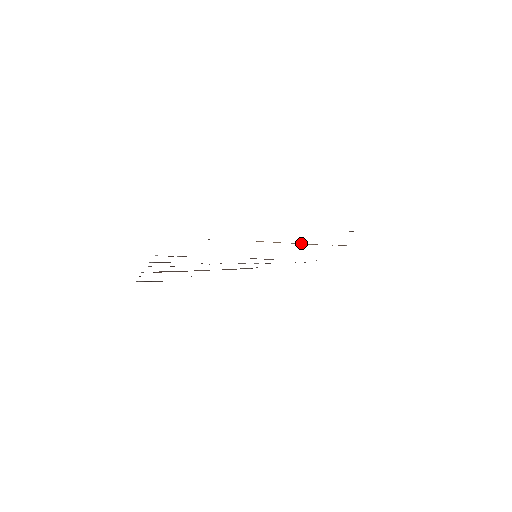
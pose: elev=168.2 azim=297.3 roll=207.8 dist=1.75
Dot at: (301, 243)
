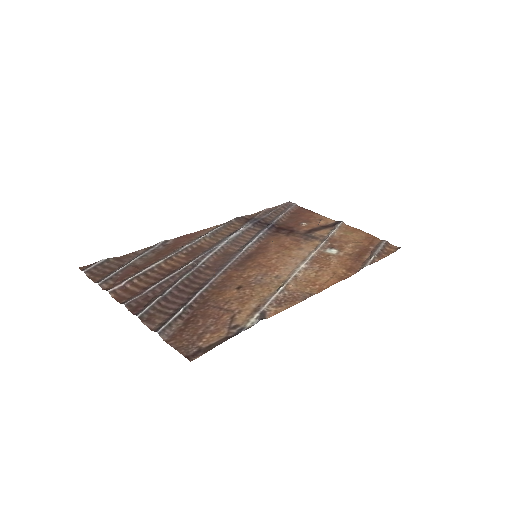
Dot at: (315, 254)
